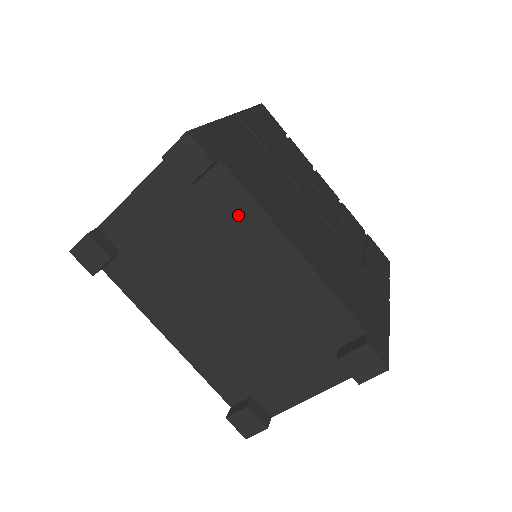
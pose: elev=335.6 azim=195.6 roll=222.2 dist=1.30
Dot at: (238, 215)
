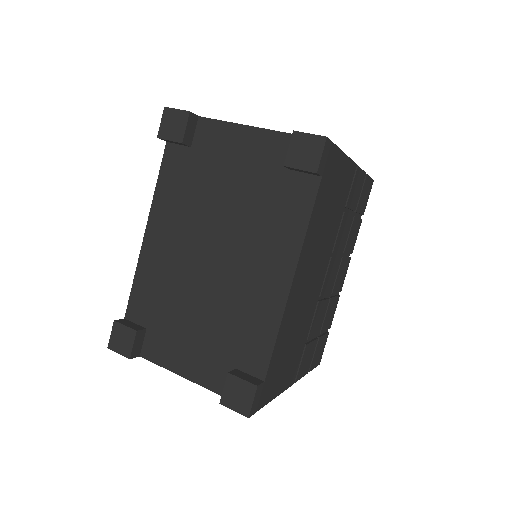
Dot at: (288, 219)
